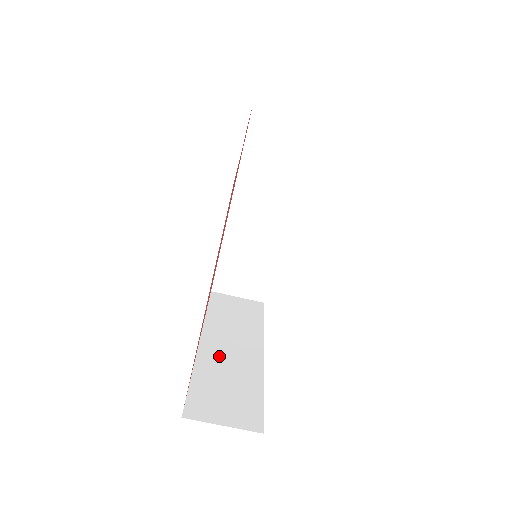
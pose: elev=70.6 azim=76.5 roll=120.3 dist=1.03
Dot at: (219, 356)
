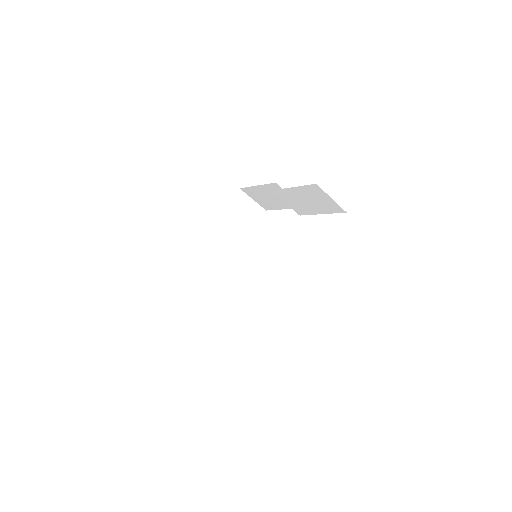
Dot at: occluded
